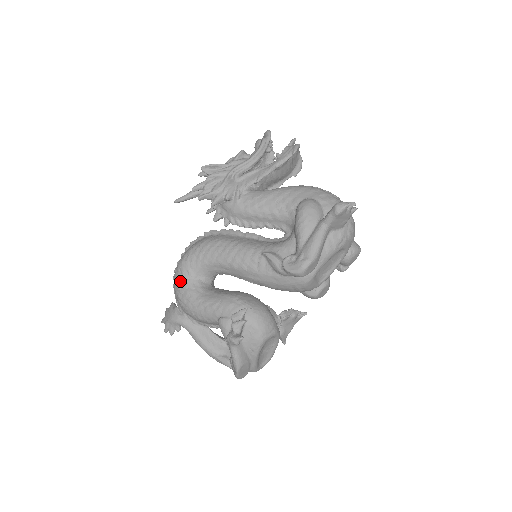
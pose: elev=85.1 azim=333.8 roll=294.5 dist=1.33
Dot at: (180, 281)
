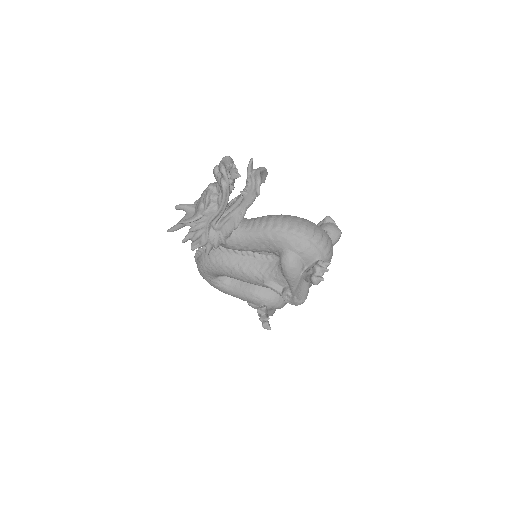
Dot at: (206, 280)
